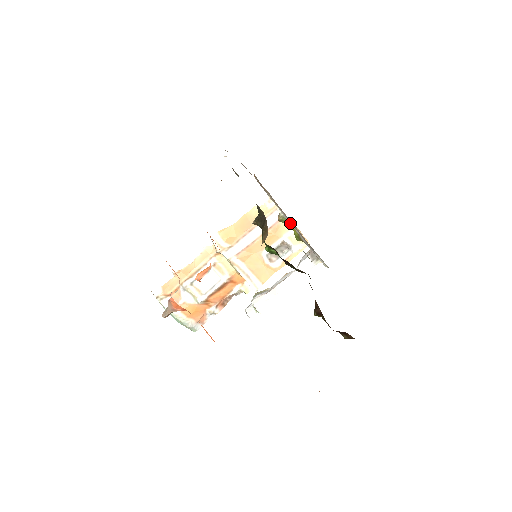
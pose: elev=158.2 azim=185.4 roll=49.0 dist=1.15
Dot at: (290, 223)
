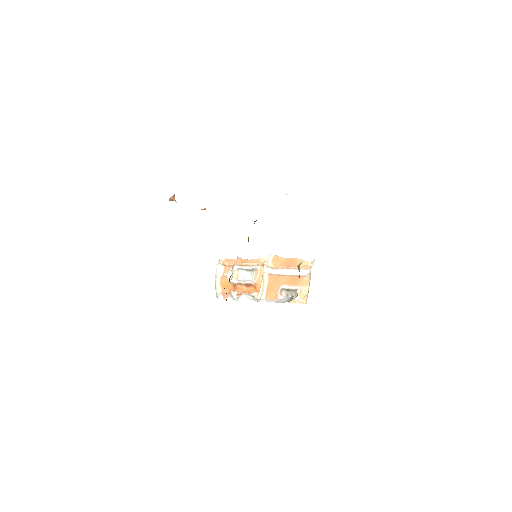
Dot at: occluded
